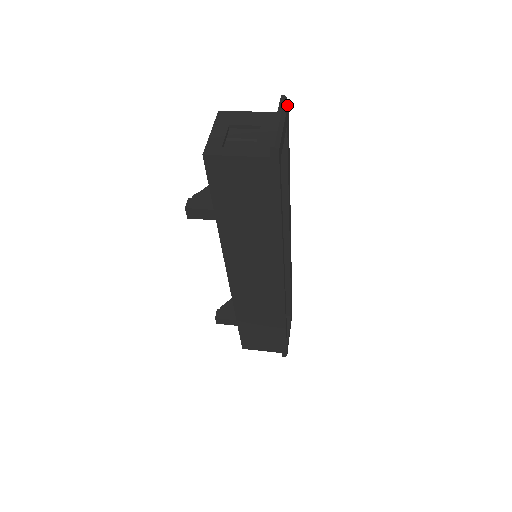
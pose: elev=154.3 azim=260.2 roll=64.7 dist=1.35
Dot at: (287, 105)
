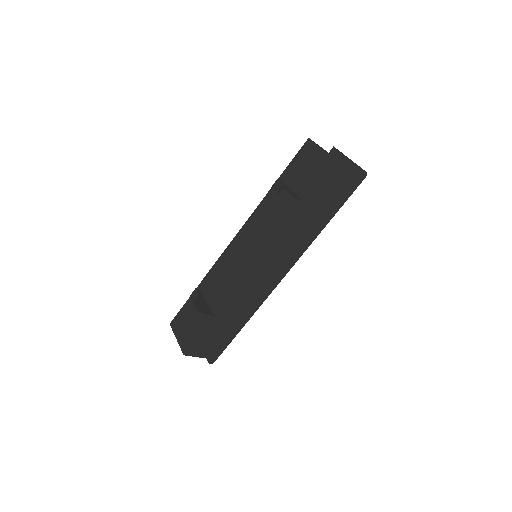
Dot at: occluded
